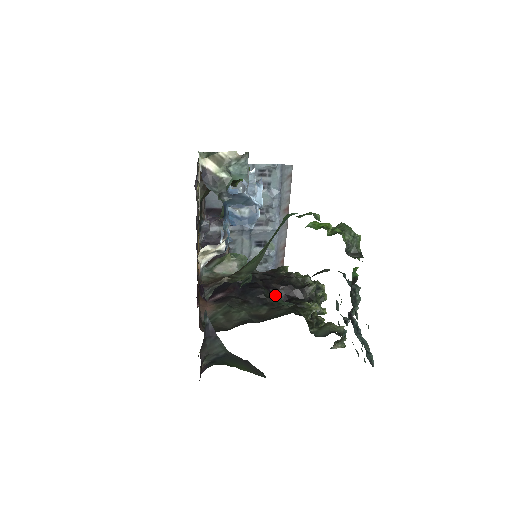
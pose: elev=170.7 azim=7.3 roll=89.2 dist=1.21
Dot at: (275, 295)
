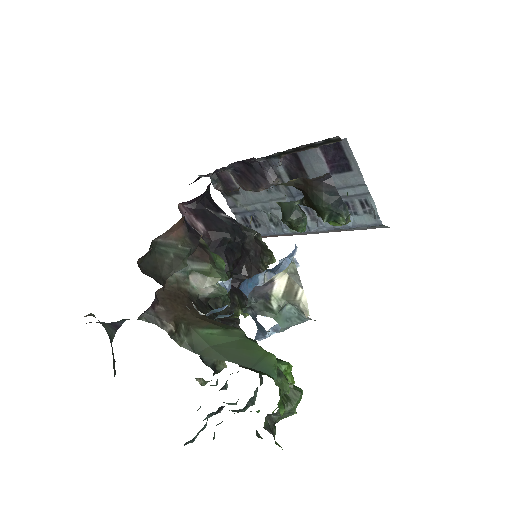
Dot at: (234, 274)
